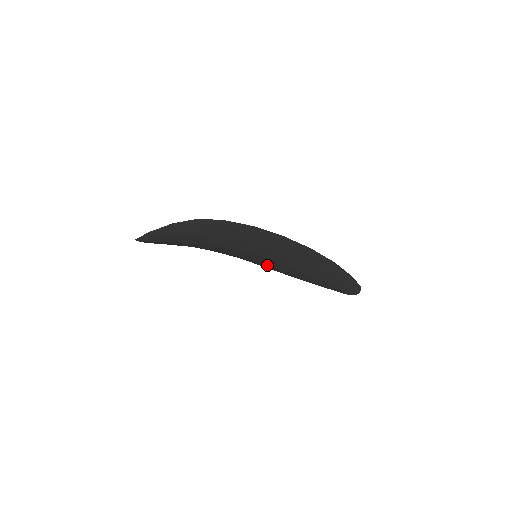
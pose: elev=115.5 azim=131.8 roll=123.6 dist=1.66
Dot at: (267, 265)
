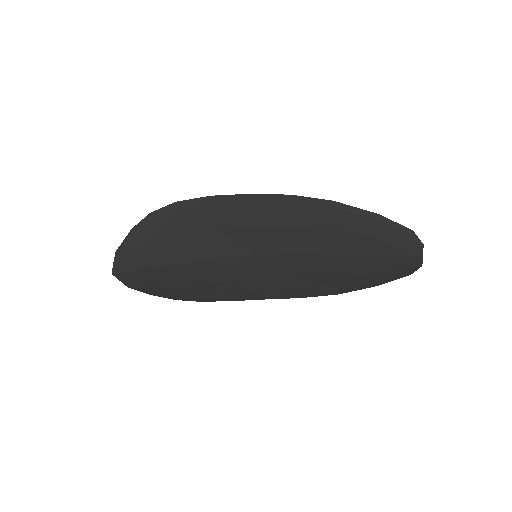
Dot at: (294, 281)
